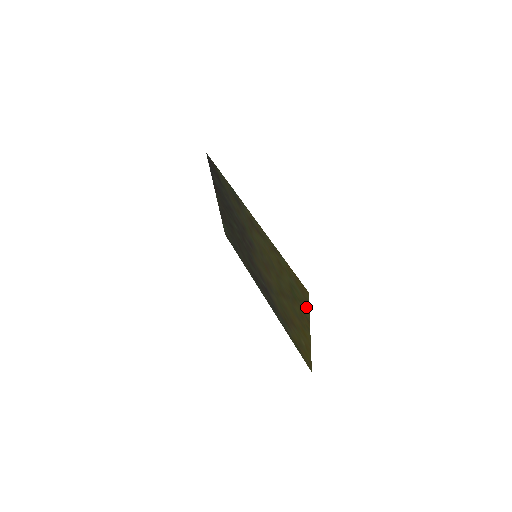
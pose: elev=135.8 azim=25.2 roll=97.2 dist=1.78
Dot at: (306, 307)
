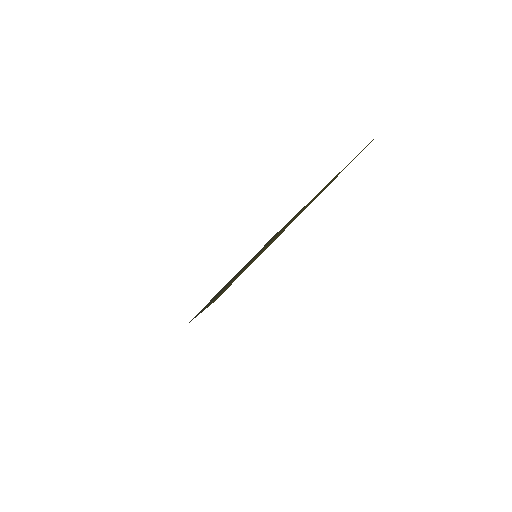
Dot at: occluded
